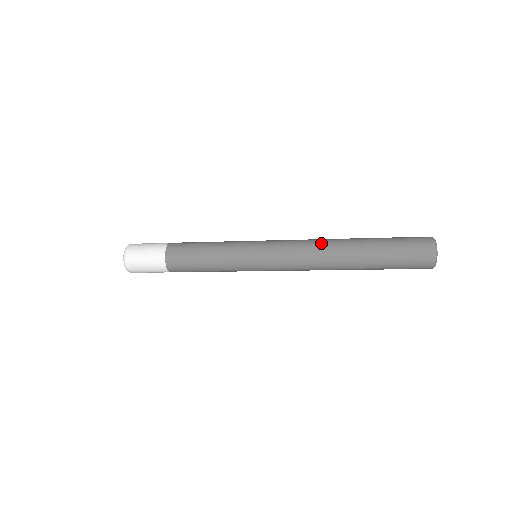
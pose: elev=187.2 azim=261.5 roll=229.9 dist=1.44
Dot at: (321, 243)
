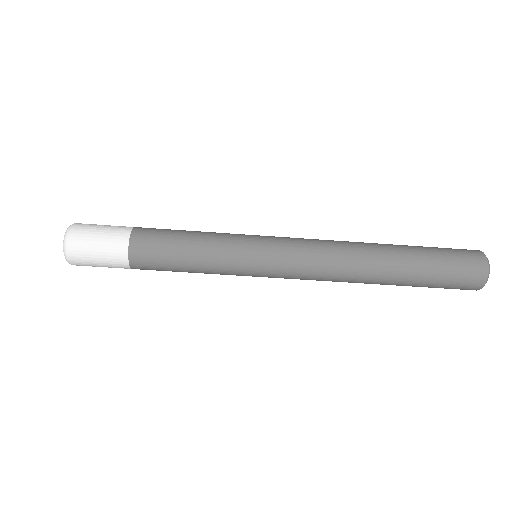
Dot at: occluded
